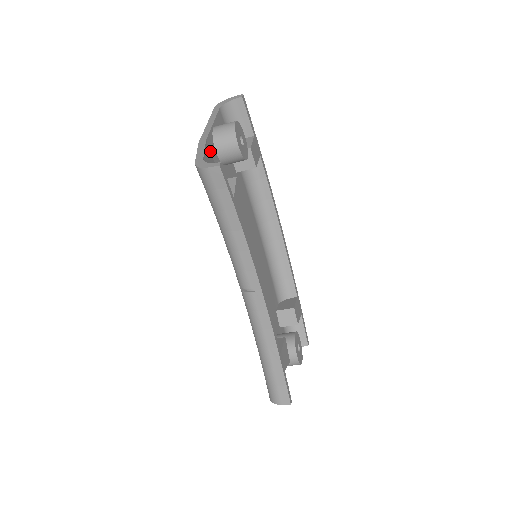
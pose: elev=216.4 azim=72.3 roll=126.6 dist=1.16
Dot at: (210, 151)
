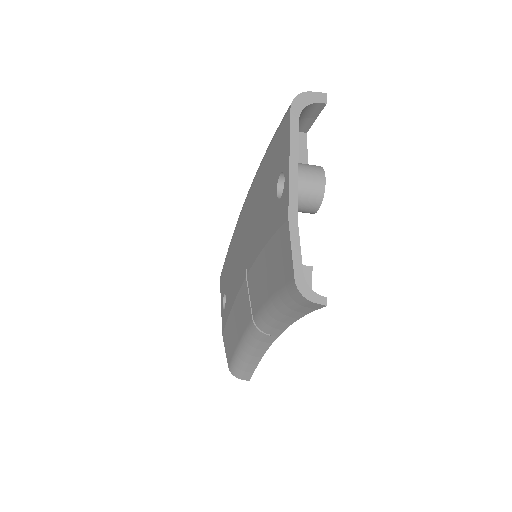
Dot at: occluded
